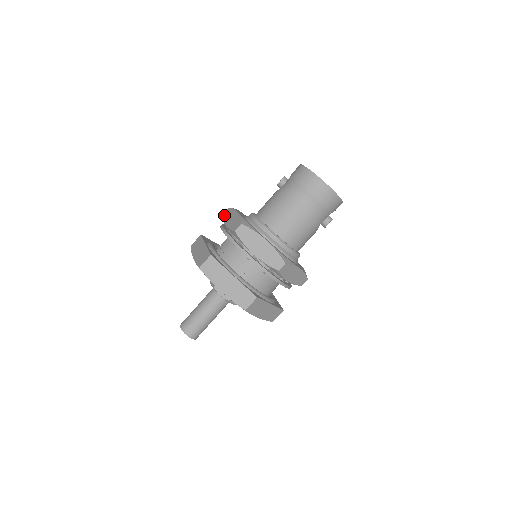
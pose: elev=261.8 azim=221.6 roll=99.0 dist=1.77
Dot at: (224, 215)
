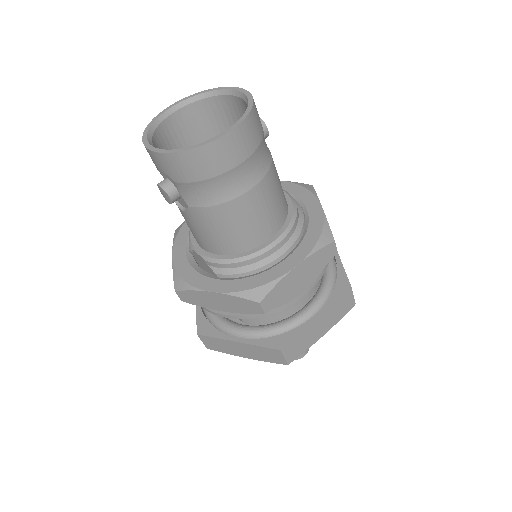
Dot at: (189, 302)
